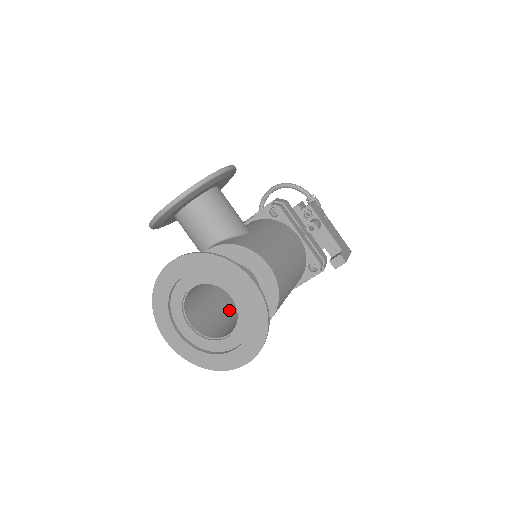
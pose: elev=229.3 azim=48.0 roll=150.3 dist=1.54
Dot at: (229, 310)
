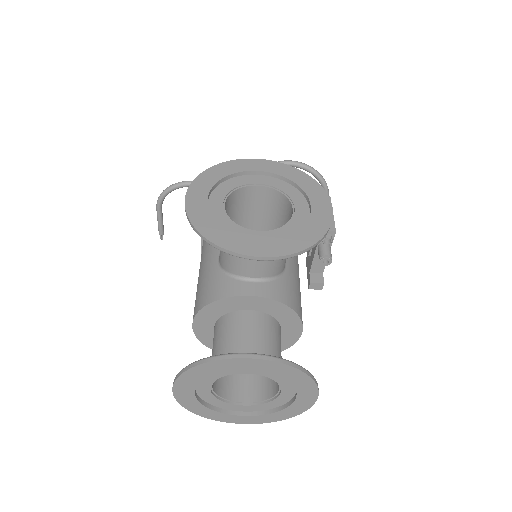
Dot at: occluded
